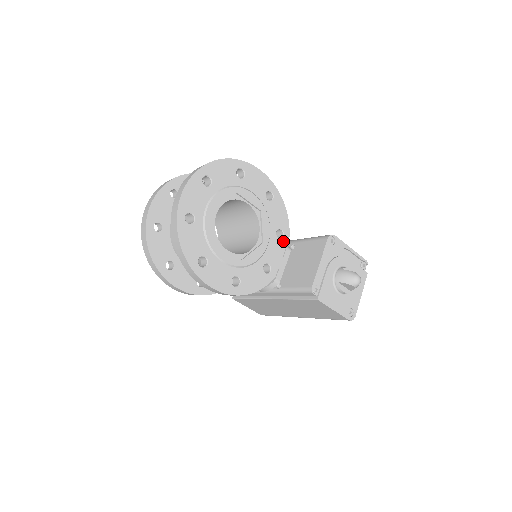
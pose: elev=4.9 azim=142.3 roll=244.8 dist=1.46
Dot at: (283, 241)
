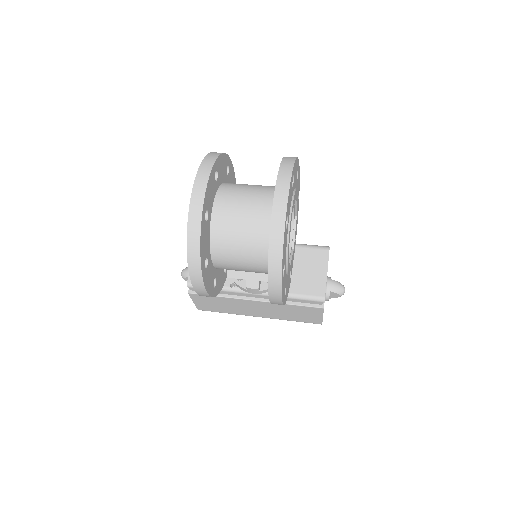
Dot at: occluded
